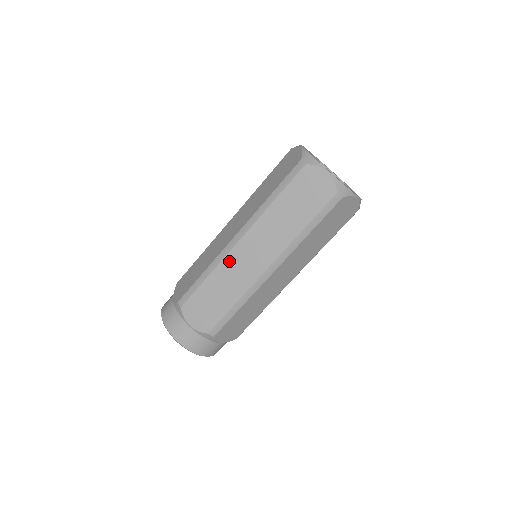
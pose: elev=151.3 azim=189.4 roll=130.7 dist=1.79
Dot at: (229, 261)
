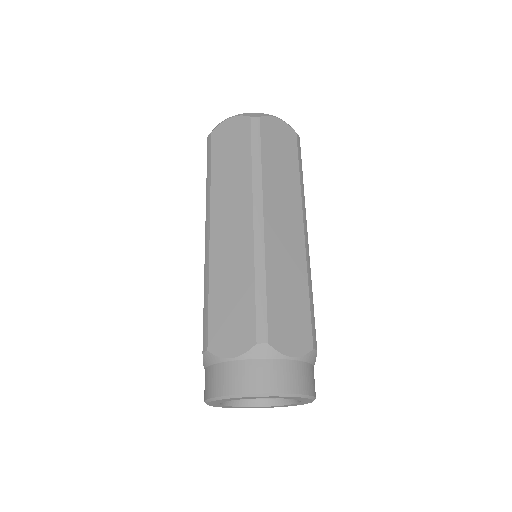
Dot at: (215, 254)
